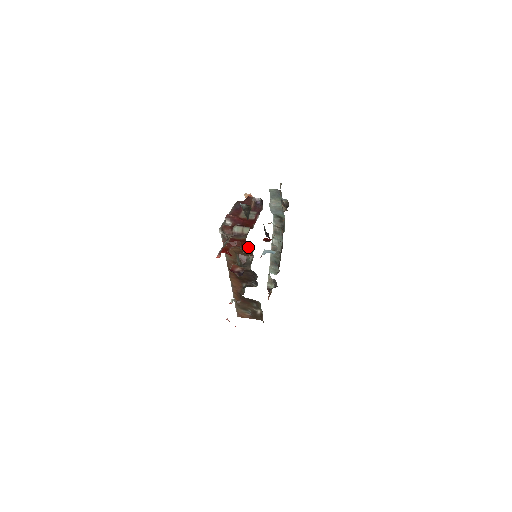
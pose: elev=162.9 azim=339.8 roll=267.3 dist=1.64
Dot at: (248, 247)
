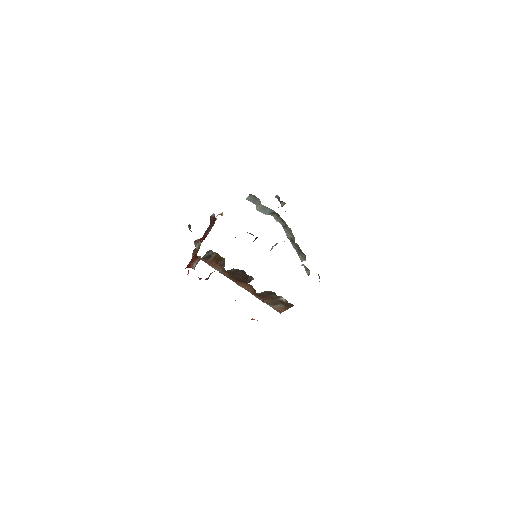
Dot at: (216, 254)
